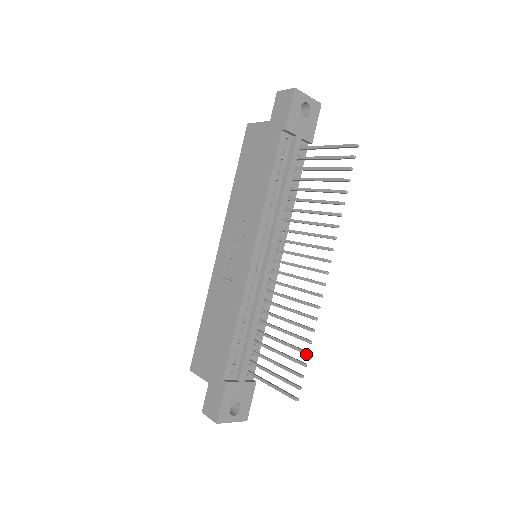
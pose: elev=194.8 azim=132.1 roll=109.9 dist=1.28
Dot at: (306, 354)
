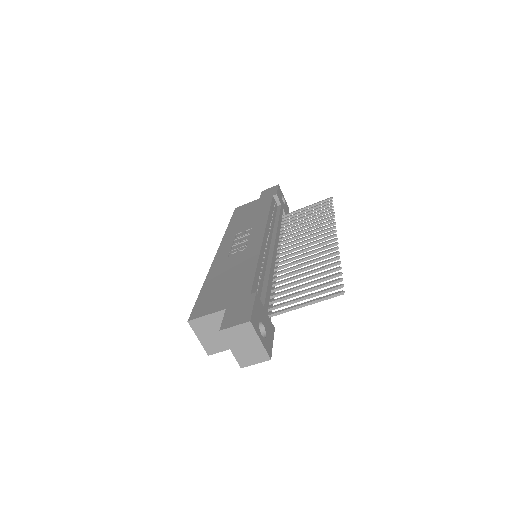
Dot at: (339, 267)
